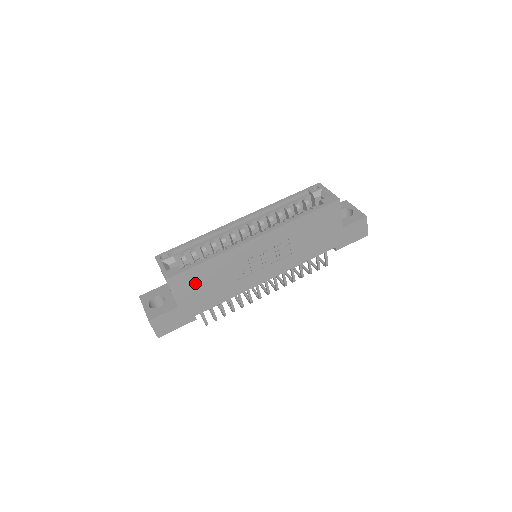
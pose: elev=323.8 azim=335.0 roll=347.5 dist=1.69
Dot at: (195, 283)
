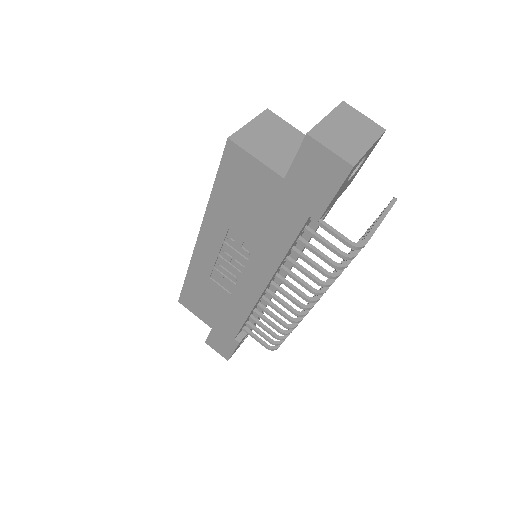
Dot at: (200, 302)
